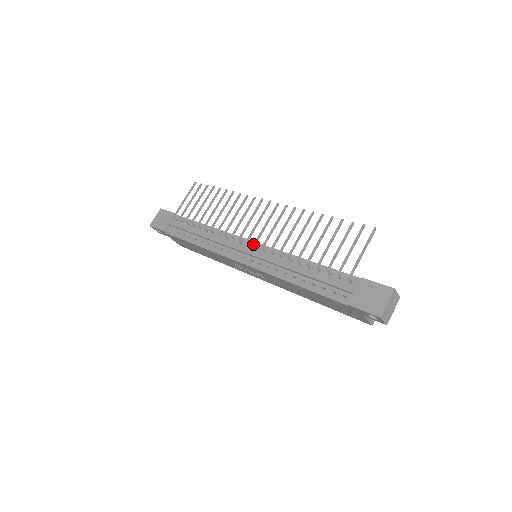
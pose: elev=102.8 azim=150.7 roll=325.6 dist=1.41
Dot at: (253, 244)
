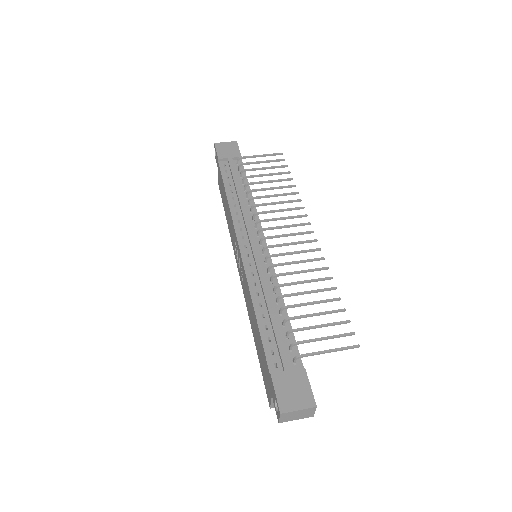
Dot at: (264, 246)
